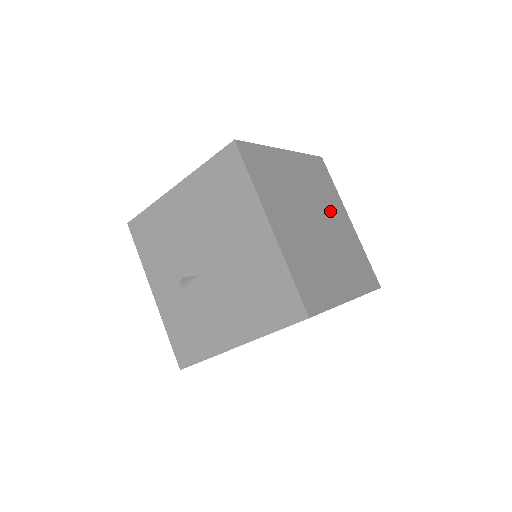
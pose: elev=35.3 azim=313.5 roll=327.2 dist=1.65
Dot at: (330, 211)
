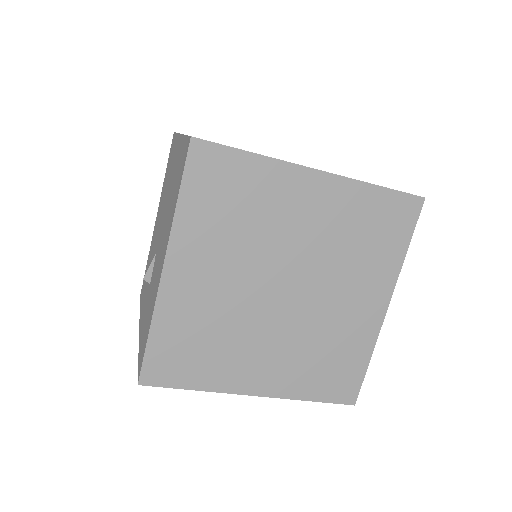
Dot at: occluded
